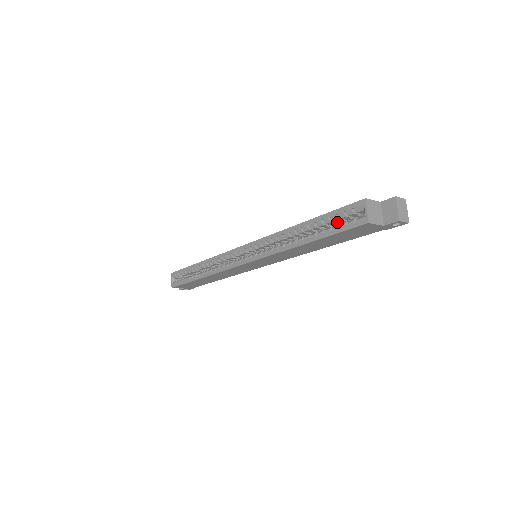
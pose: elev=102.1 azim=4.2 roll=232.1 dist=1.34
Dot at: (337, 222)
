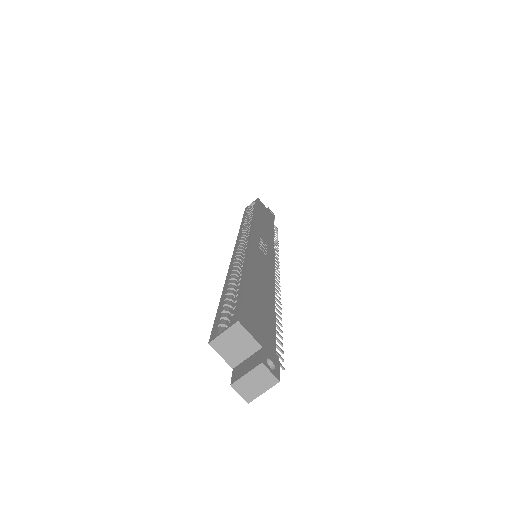
Dot at: occluded
